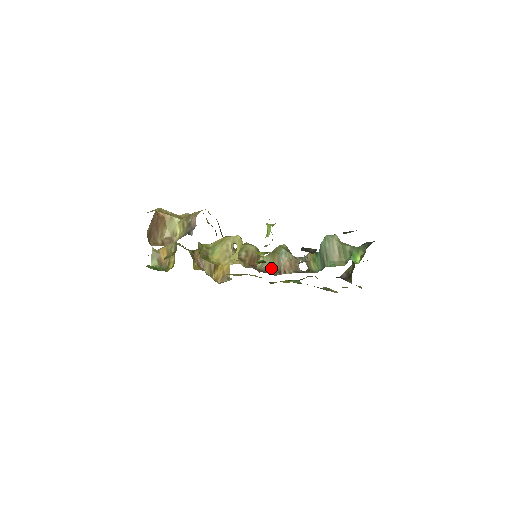
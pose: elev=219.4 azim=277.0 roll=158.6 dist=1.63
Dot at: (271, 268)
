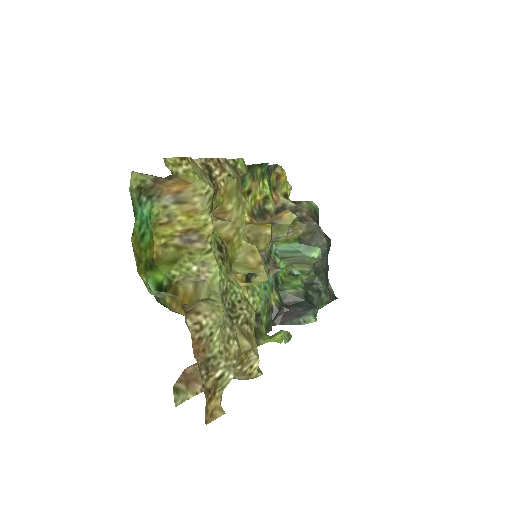
Dot at: occluded
